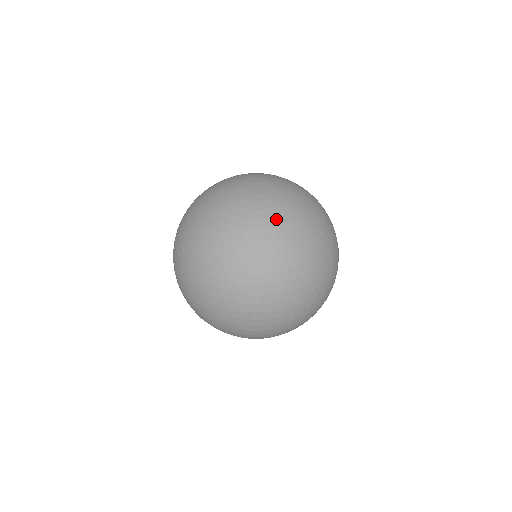
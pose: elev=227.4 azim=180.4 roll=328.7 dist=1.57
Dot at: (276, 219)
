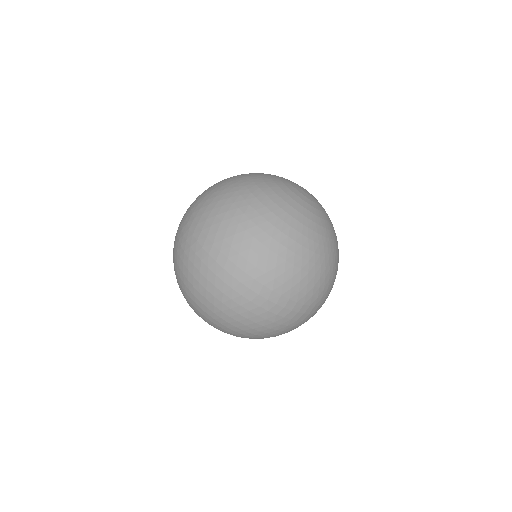
Dot at: (287, 196)
